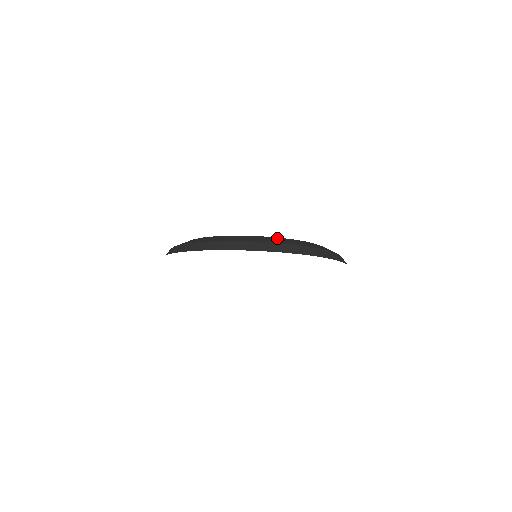
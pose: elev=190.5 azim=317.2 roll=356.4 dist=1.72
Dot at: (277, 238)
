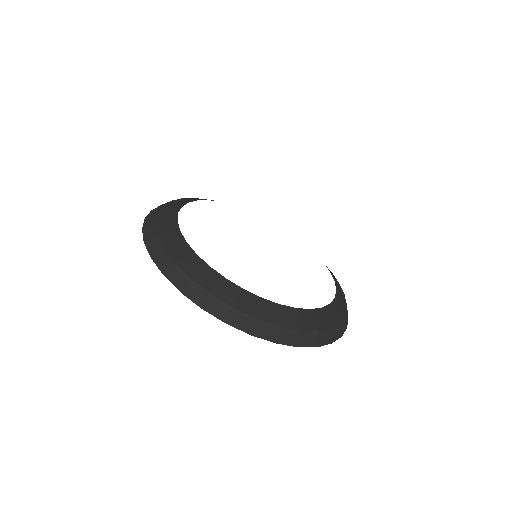
Dot at: (337, 300)
